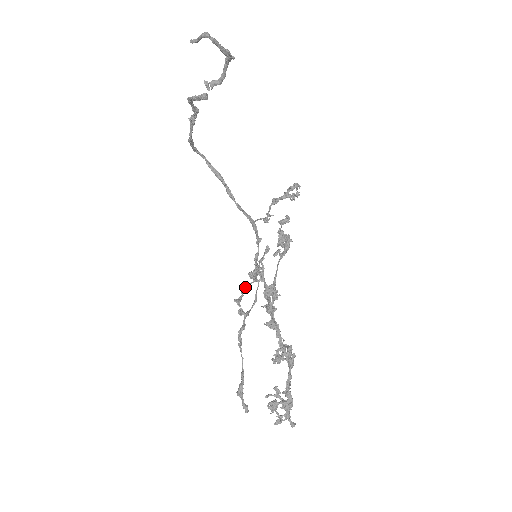
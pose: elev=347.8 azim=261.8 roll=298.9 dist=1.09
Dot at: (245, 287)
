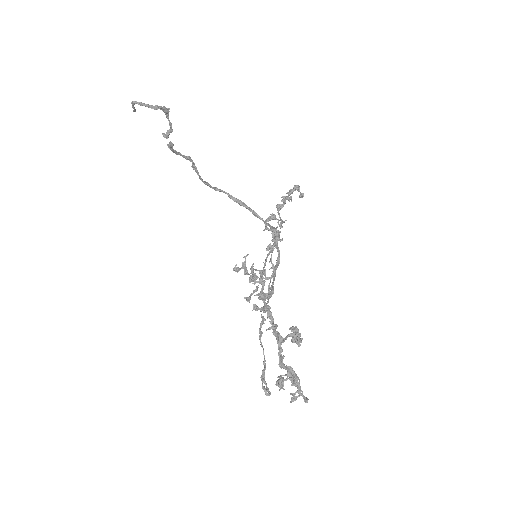
Dot at: (257, 286)
